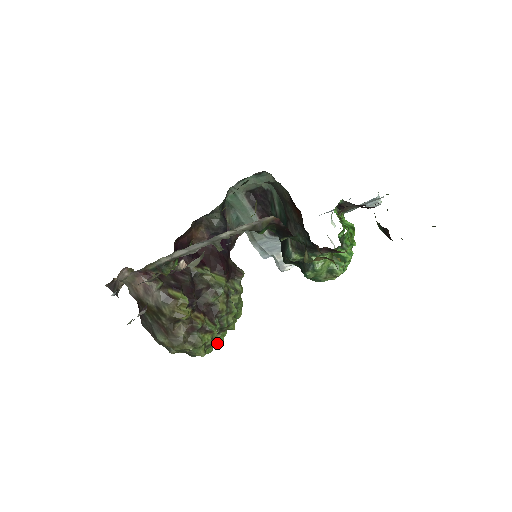
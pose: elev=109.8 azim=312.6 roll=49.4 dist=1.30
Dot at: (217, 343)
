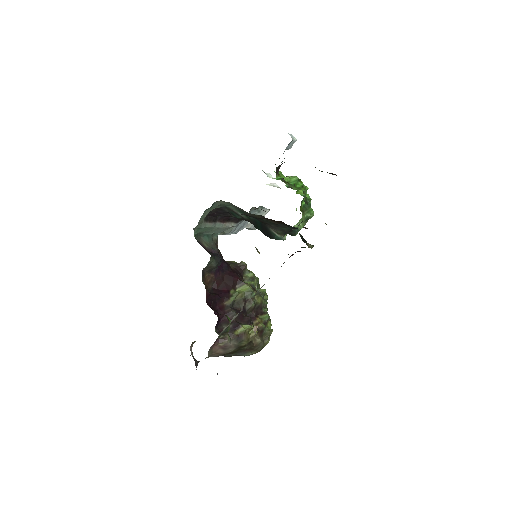
Dot at: occluded
